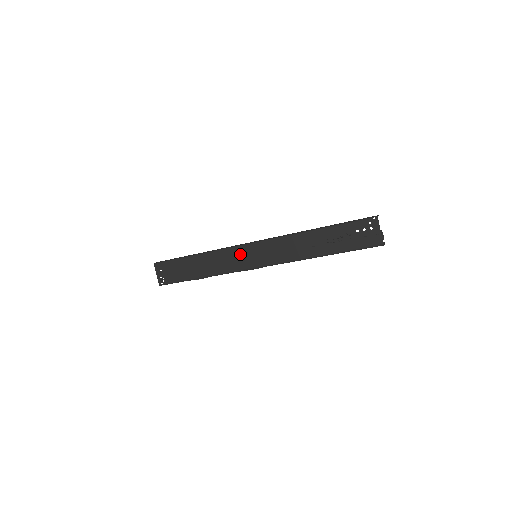
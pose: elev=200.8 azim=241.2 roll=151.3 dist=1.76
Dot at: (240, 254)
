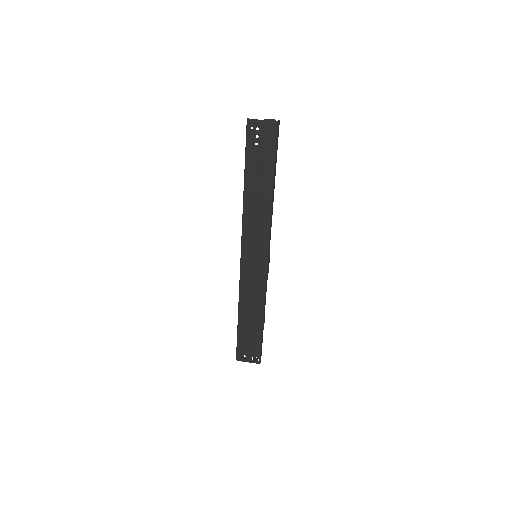
Dot at: (249, 271)
